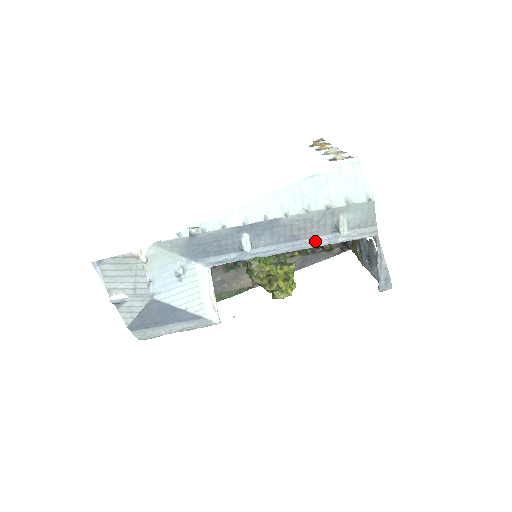
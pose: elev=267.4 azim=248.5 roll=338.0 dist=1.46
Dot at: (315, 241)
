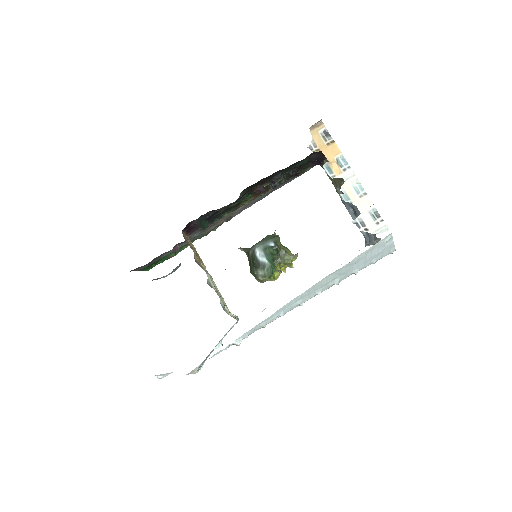
Dot at: occluded
